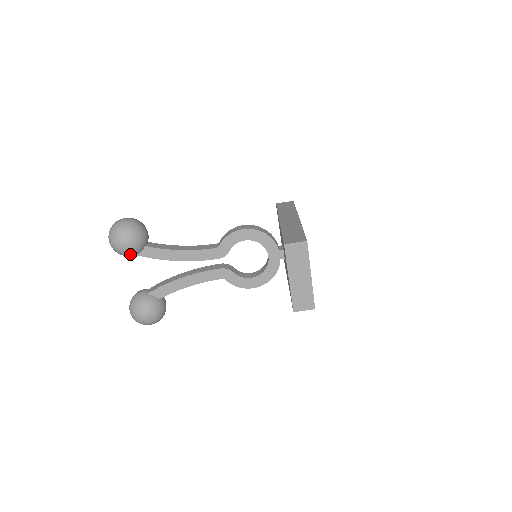
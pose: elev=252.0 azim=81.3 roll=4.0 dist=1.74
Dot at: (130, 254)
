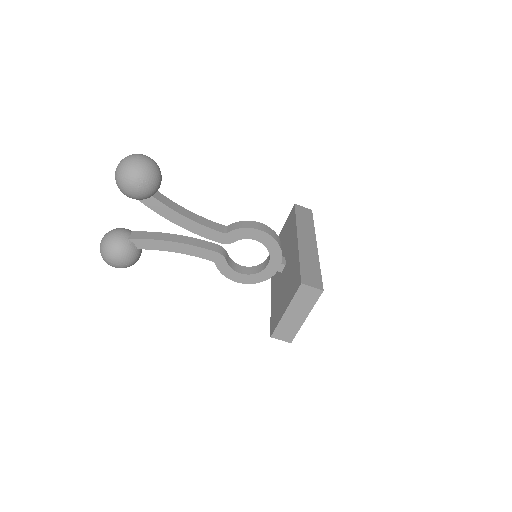
Dot at: (133, 198)
